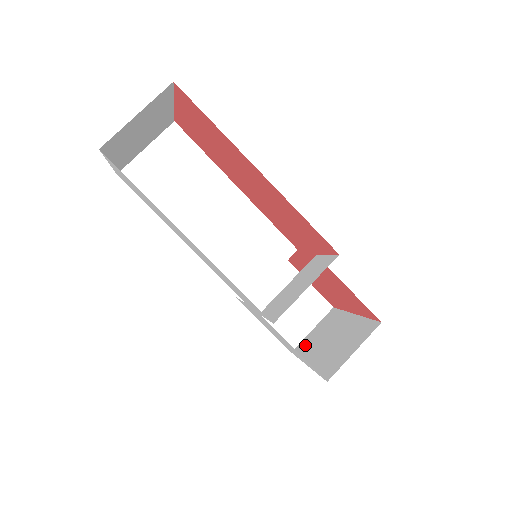
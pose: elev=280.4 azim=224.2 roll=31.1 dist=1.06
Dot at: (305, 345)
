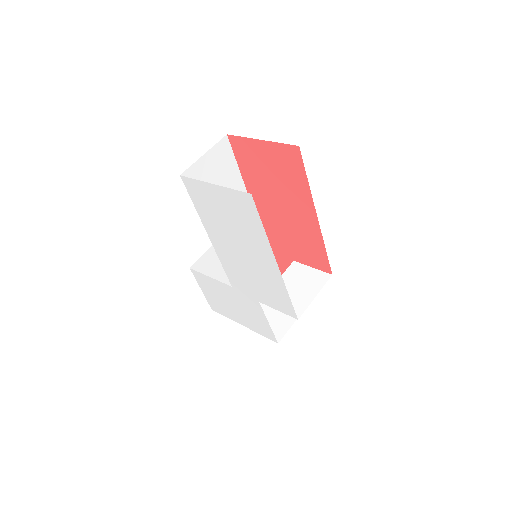
Dot at: occluded
